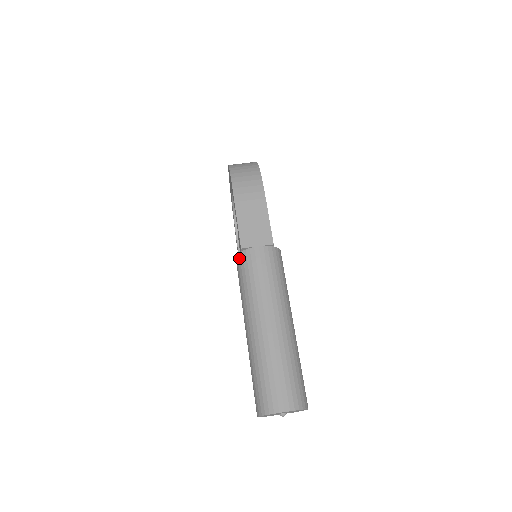
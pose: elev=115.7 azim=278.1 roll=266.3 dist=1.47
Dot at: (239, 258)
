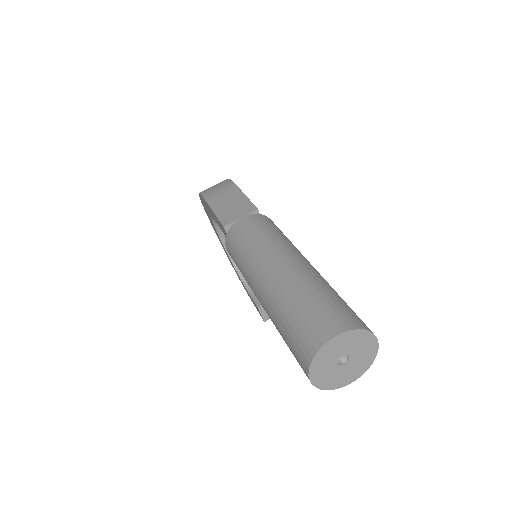
Dot at: (227, 241)
